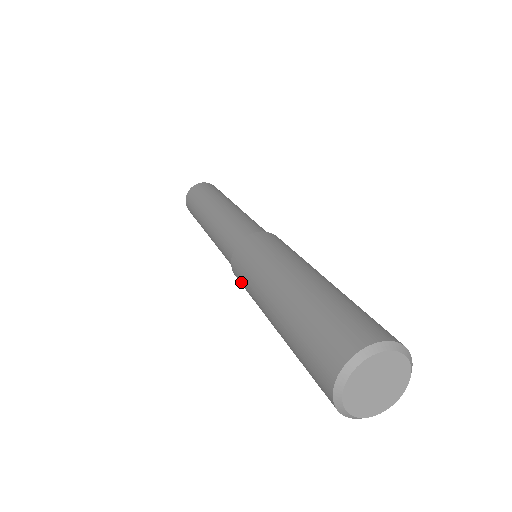
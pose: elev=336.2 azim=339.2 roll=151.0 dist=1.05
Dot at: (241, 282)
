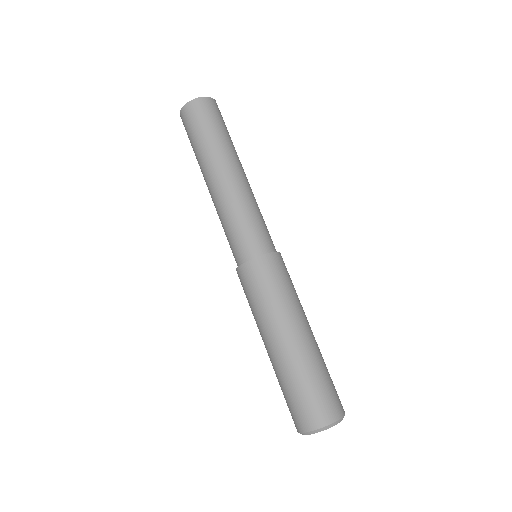
Dot at: occluded
